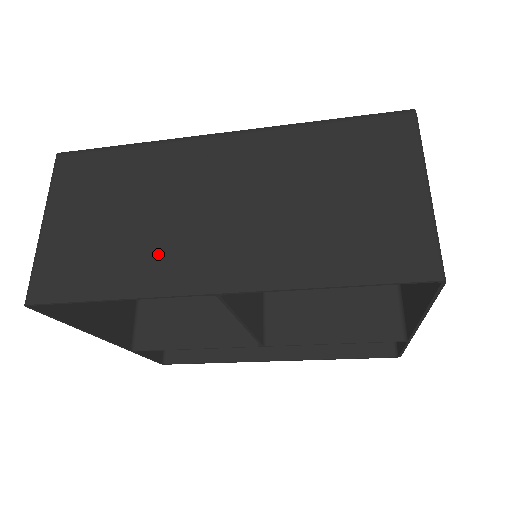
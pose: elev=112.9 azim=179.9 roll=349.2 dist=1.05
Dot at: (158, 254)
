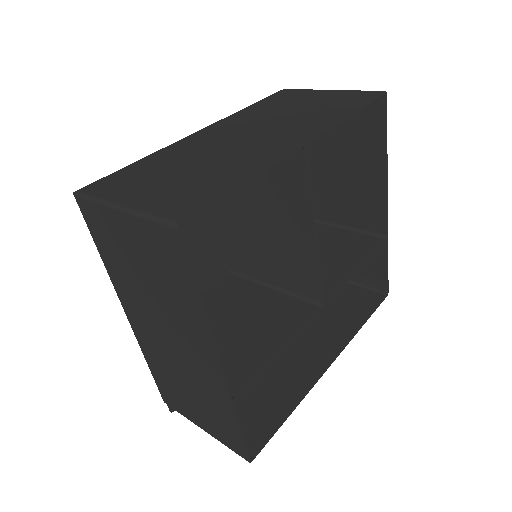
Dot at: (242, 158)
